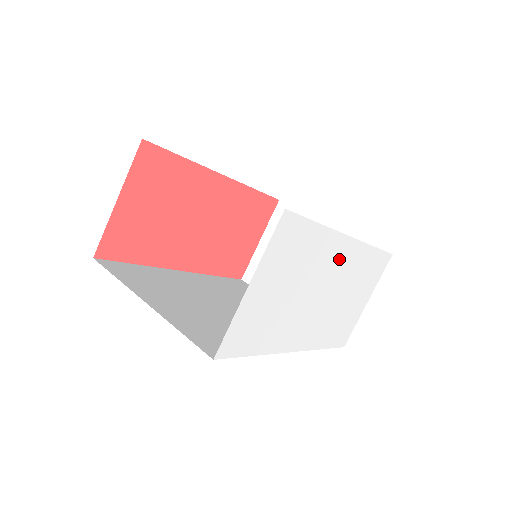
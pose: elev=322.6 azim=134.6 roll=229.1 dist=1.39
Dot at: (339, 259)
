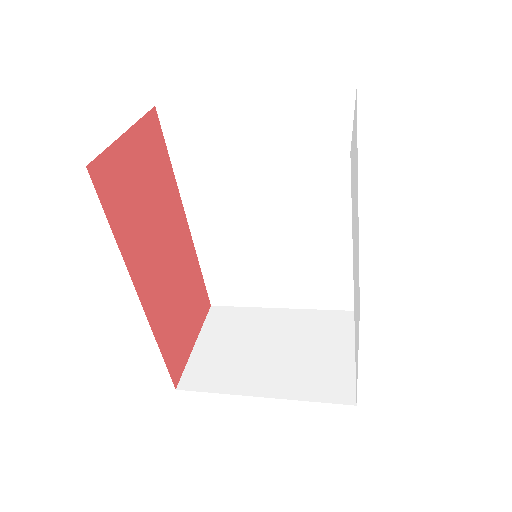
Dot at: occluded
